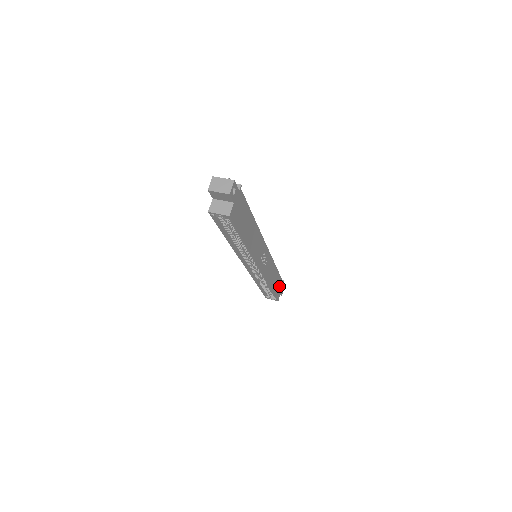
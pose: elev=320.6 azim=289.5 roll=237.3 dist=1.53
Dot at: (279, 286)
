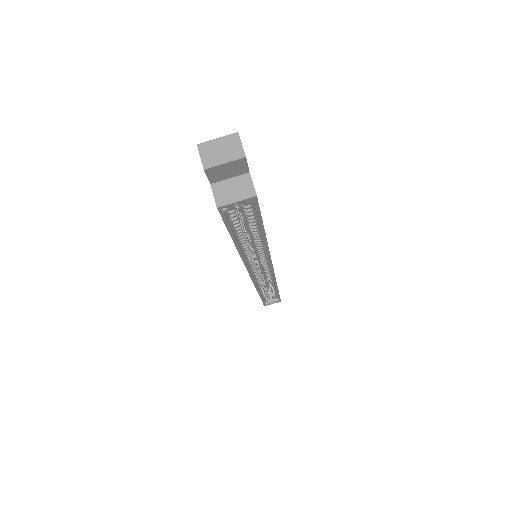
Dot at: occluded
